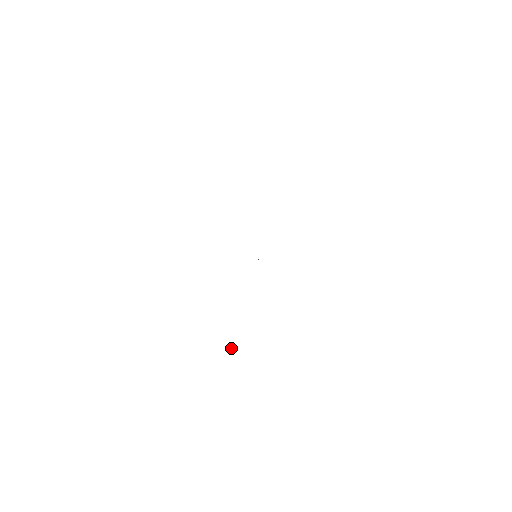
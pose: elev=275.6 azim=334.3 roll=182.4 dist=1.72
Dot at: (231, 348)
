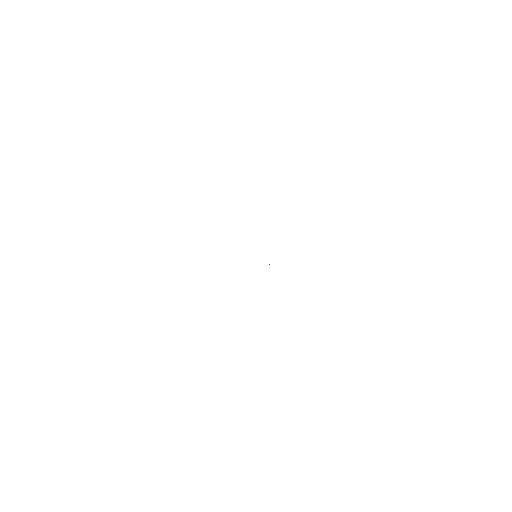
Dot at: occluded
